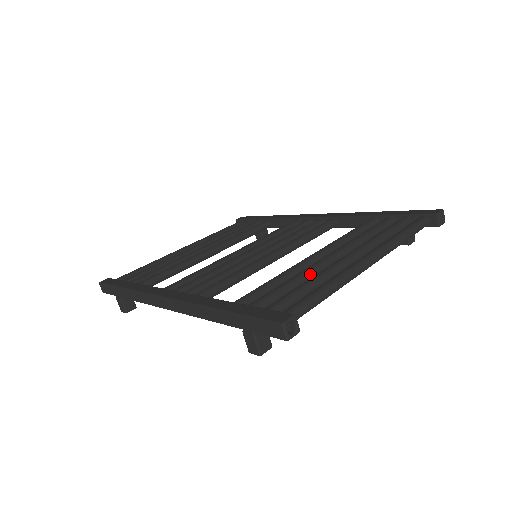
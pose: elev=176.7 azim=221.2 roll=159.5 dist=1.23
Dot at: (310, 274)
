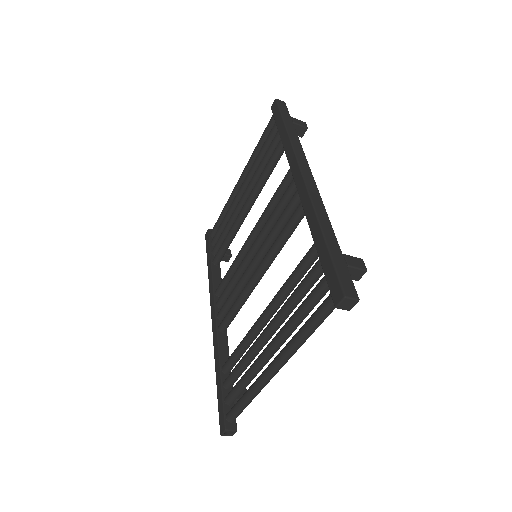
Dot at: (252, 355)
